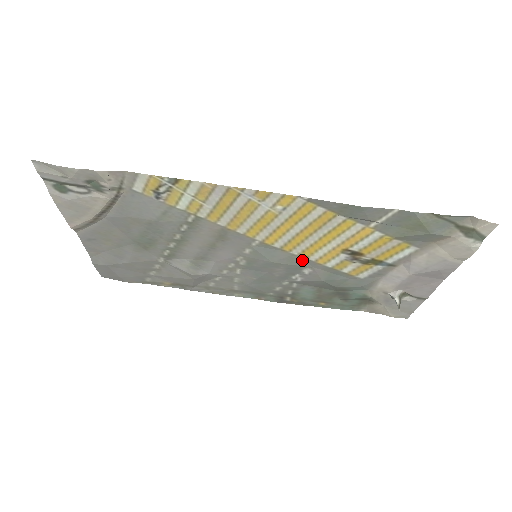
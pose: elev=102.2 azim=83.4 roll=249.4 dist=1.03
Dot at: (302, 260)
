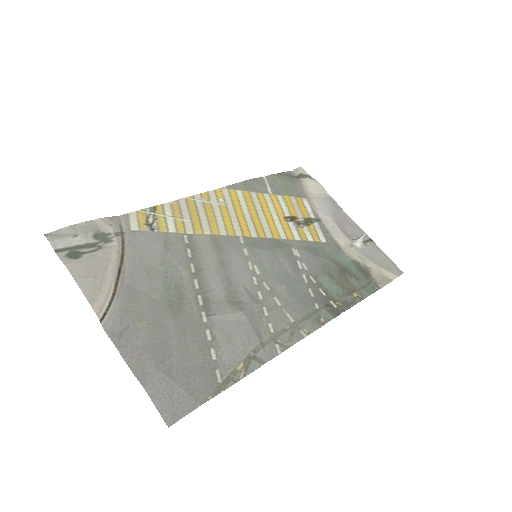
Dot at: (281, 242)
